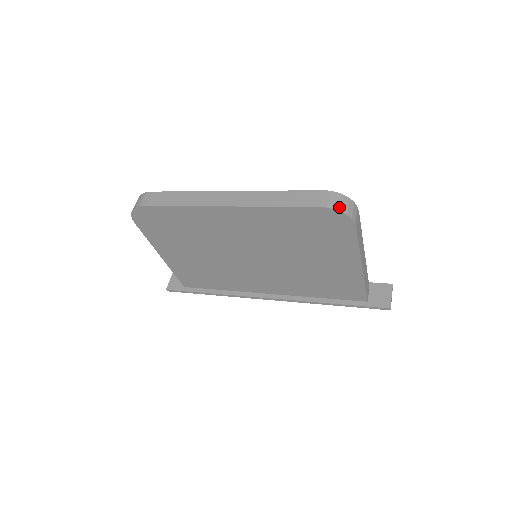
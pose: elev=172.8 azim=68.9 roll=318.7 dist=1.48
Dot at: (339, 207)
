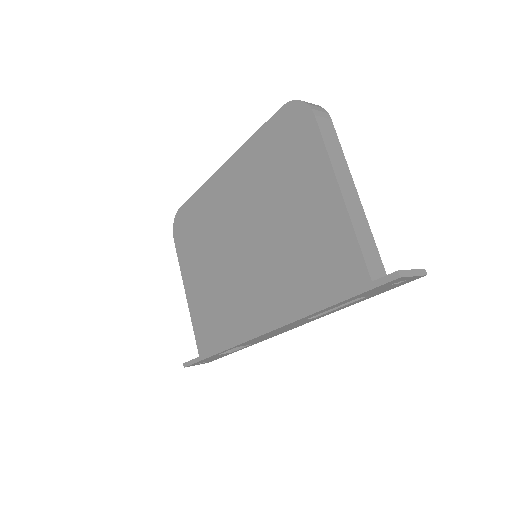
Dot at: (298, 101)
